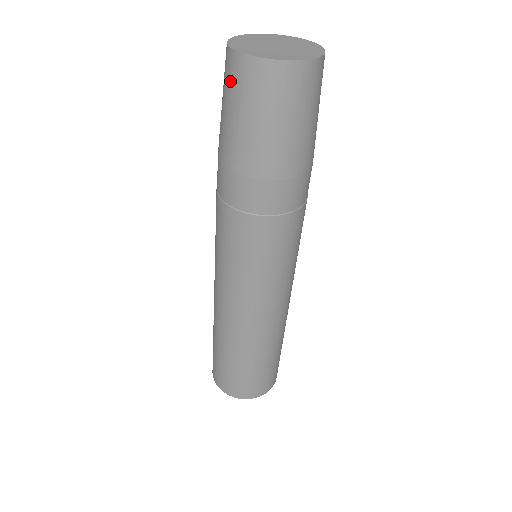
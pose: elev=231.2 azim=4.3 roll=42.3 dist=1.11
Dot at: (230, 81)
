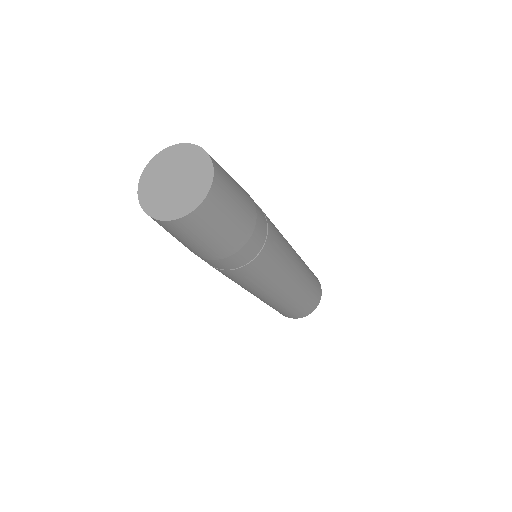
Dot at: (164, 228)
